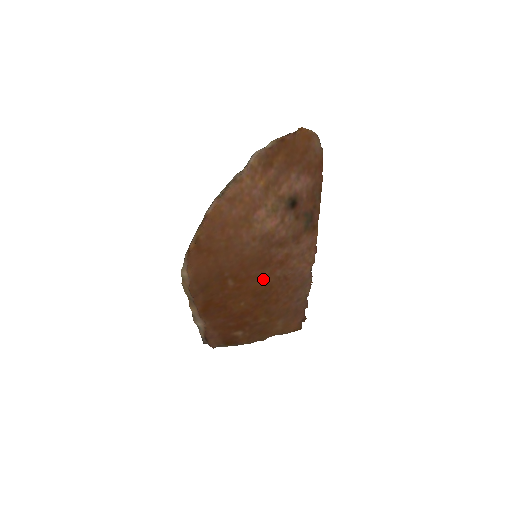
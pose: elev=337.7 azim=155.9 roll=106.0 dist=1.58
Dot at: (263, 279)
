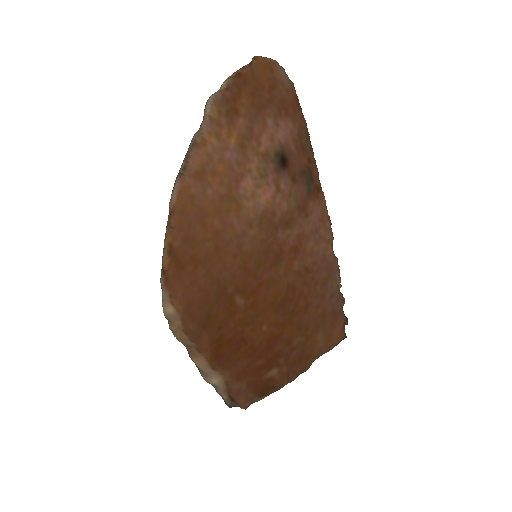
Dot at: (280, 281)
